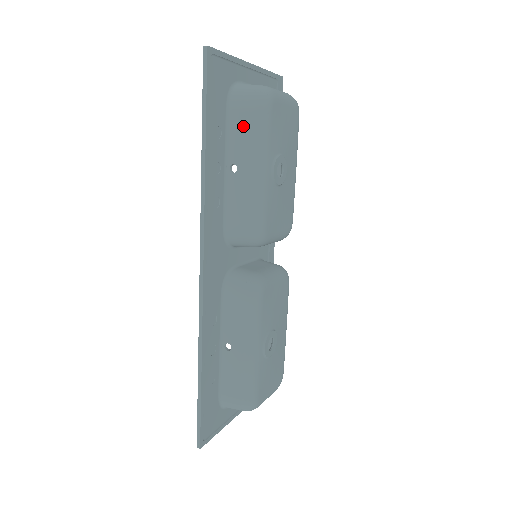
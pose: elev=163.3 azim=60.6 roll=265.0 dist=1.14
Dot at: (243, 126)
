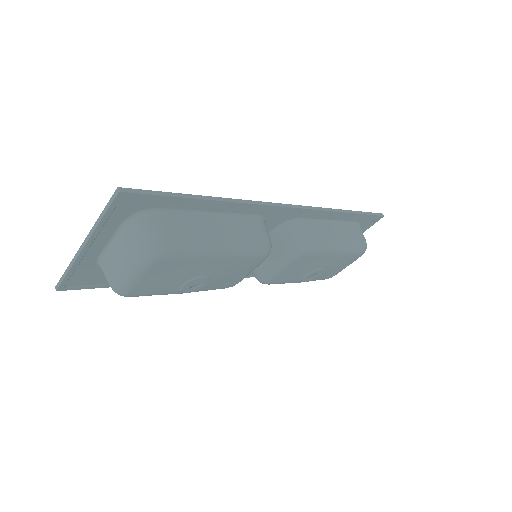
Dot at: occluded
